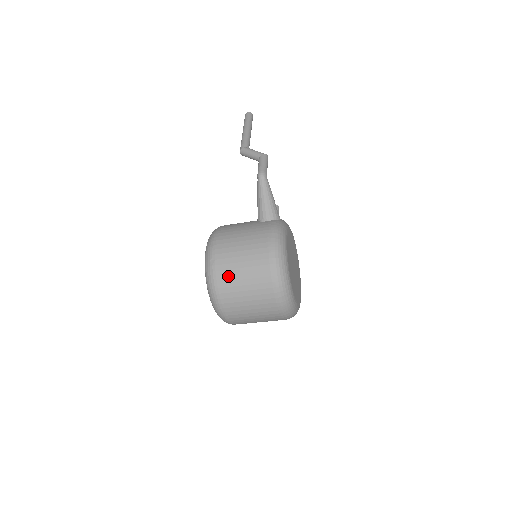
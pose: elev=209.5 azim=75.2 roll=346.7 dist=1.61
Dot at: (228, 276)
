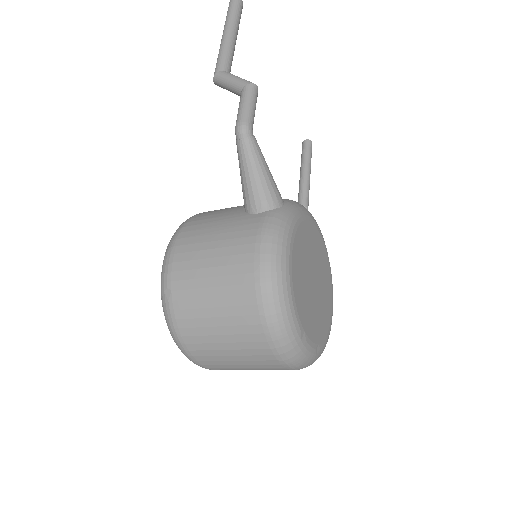
Dot at: (193, 319)
